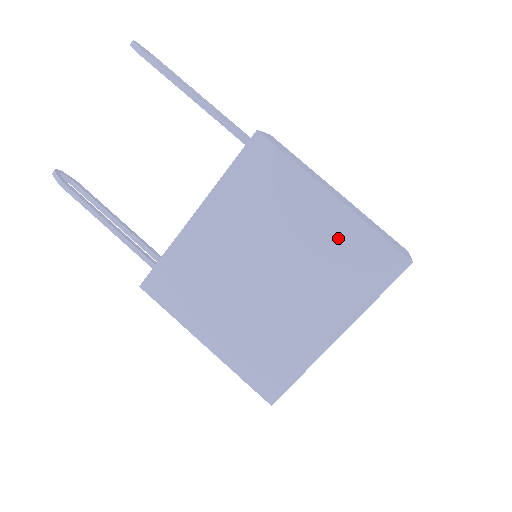
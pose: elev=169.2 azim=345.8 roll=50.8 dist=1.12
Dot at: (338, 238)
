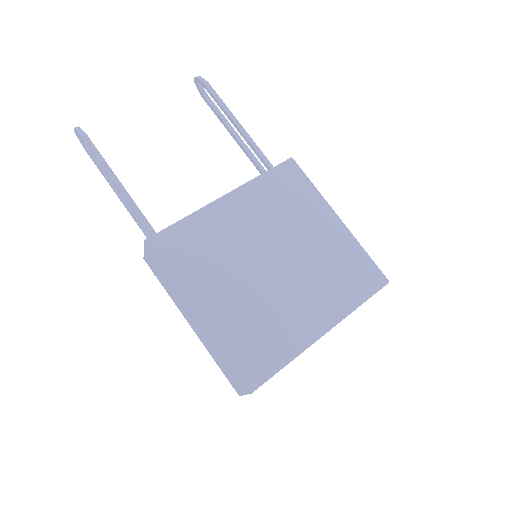
Dot at: (339, 249)
